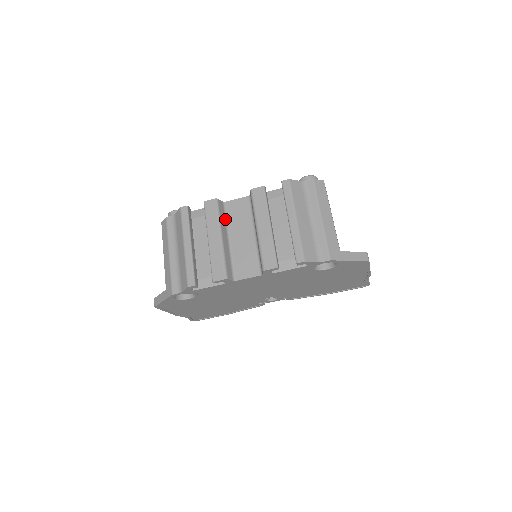
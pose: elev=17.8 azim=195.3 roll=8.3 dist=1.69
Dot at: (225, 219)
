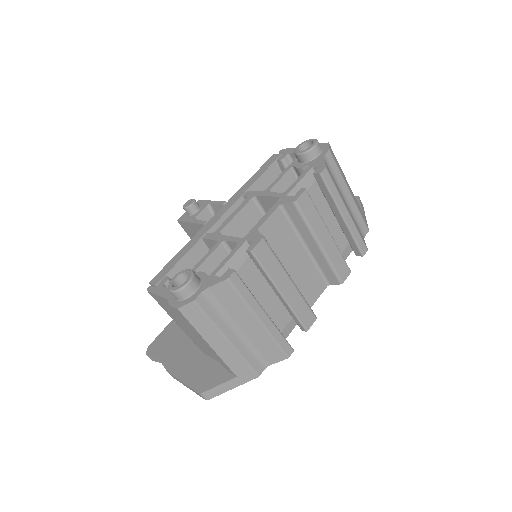
Dot at: occluded
